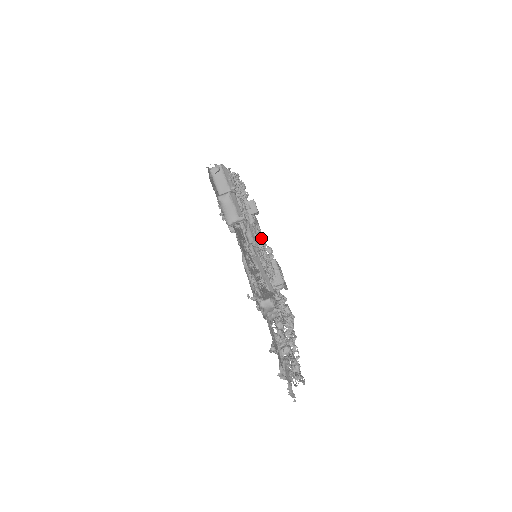
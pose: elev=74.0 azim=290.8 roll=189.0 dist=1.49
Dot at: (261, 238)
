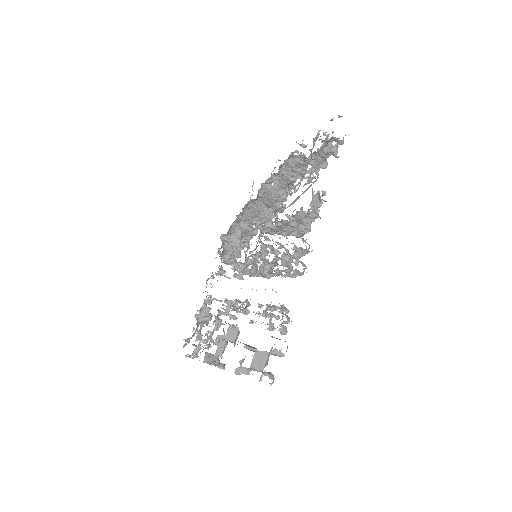
Dot at: occluded
